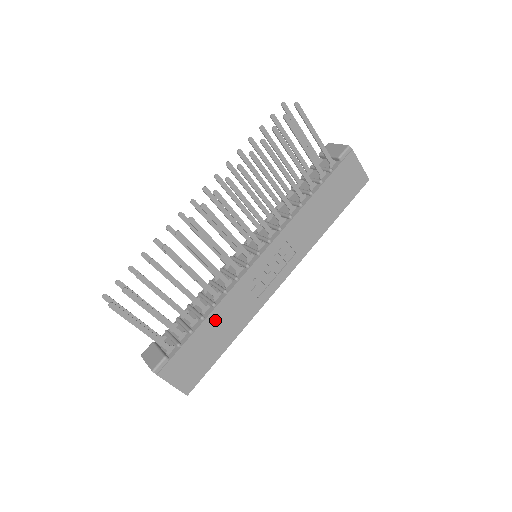
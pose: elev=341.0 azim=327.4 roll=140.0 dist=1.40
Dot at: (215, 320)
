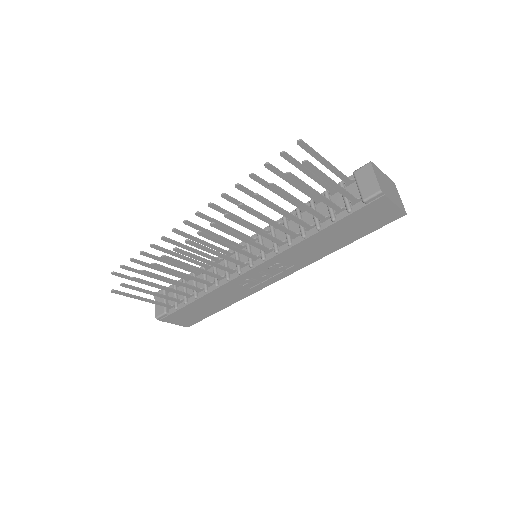
Dot at: (207, 299)
